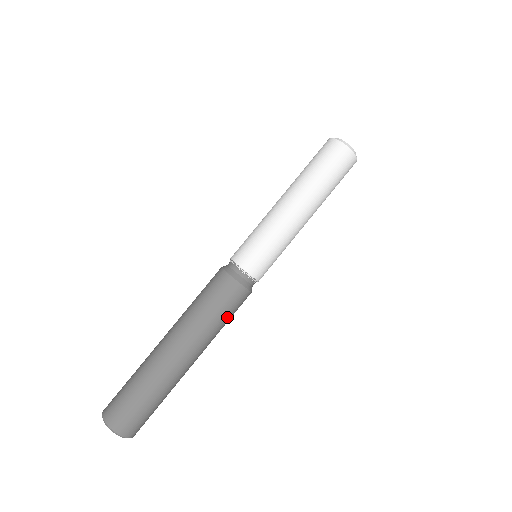
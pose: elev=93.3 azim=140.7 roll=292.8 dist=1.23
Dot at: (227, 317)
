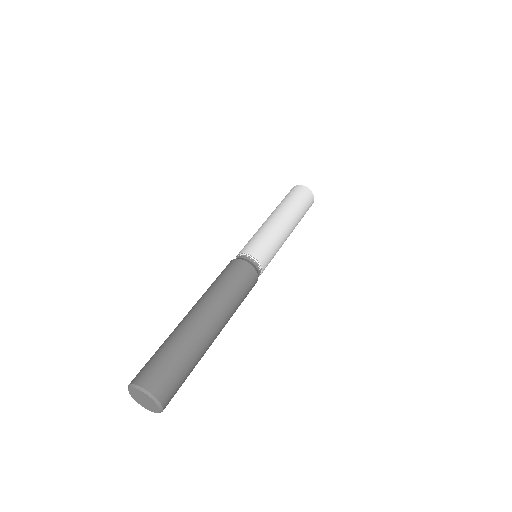
Dot at: (232, 281)
